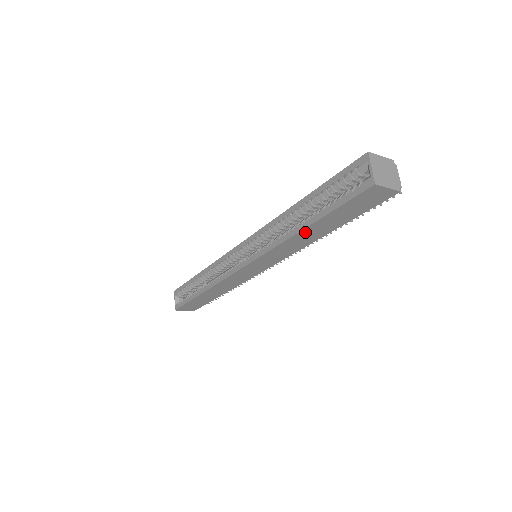
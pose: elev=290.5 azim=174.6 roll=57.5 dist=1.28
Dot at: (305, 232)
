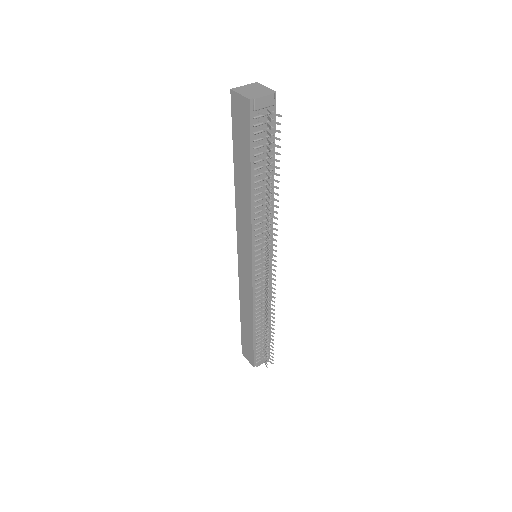
Dot at: (238, 182)
